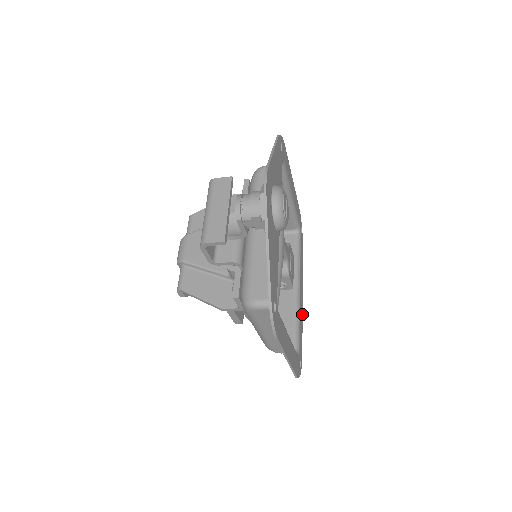
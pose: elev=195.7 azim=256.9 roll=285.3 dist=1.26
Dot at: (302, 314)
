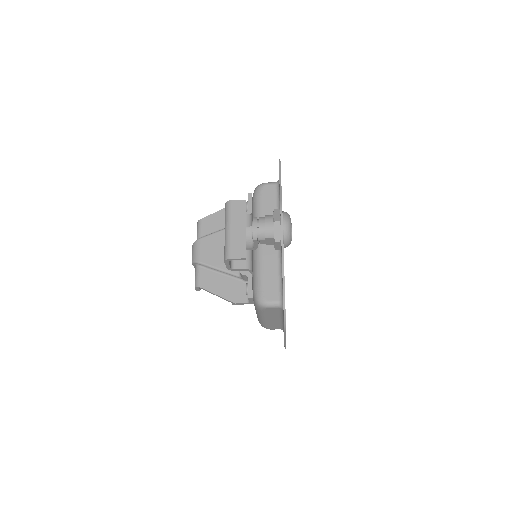
Dot at: occluded
